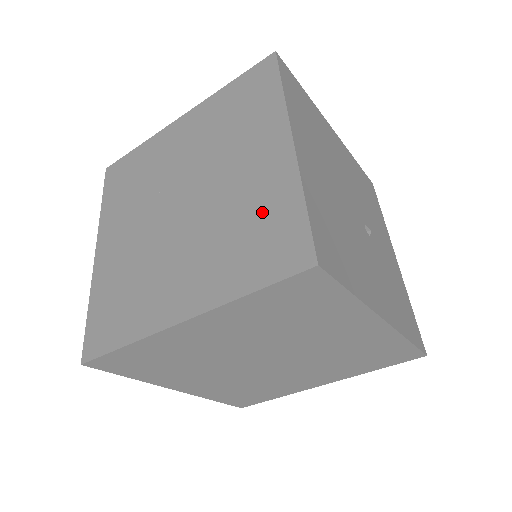
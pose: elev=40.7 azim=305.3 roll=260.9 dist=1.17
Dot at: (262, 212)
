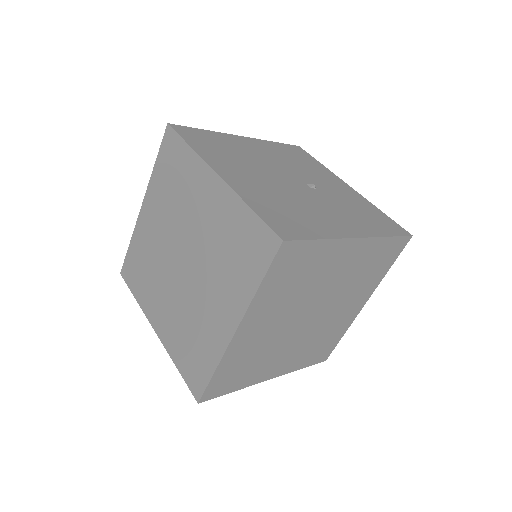
Dot at: (232, 232)
